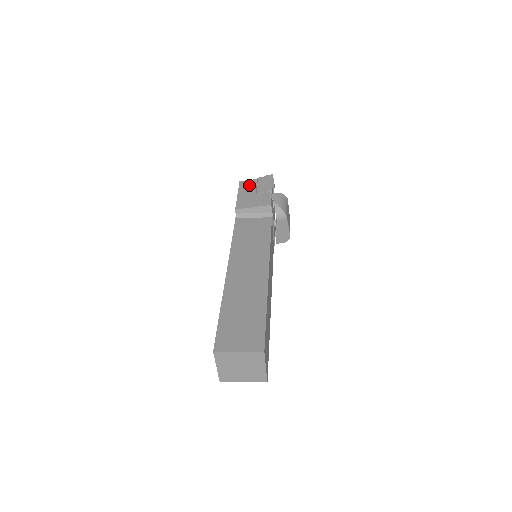
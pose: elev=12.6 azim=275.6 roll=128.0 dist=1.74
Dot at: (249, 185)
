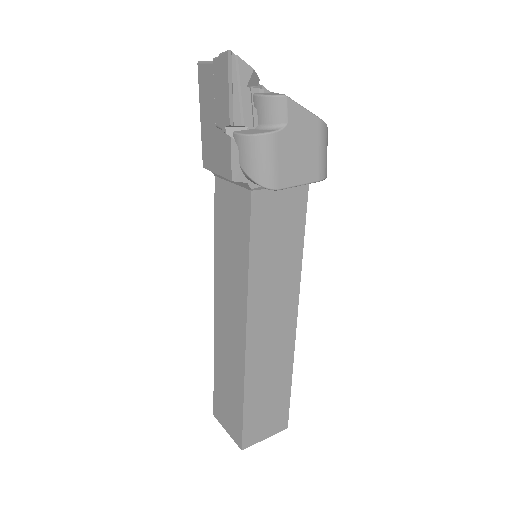
Dot at: (206, 87)
